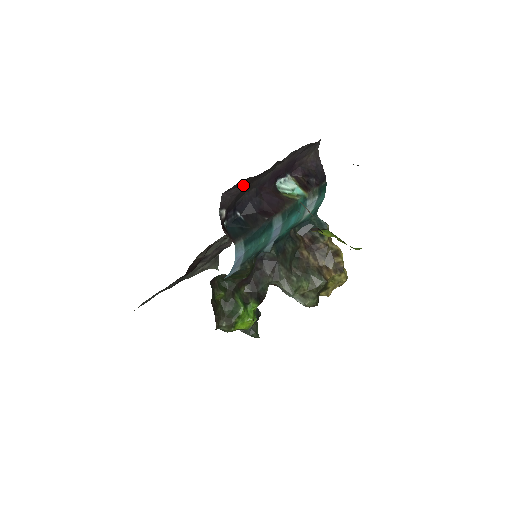
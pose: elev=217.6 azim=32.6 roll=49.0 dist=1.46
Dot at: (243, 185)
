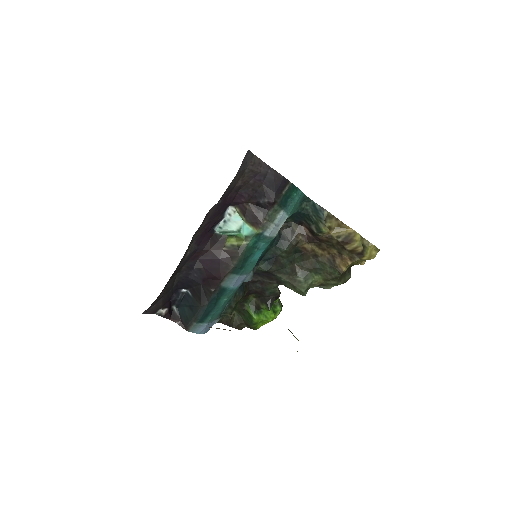
Dot at: (156, 300)
